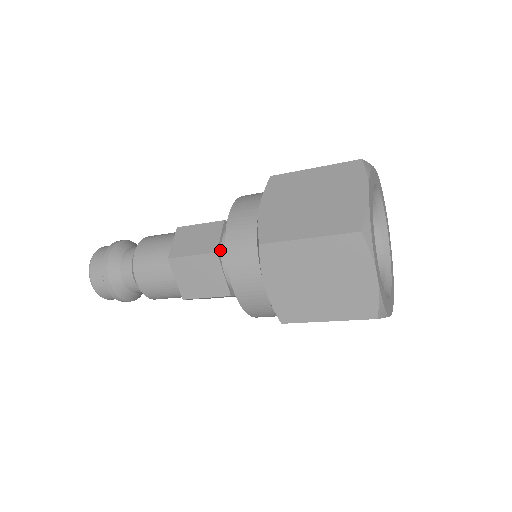
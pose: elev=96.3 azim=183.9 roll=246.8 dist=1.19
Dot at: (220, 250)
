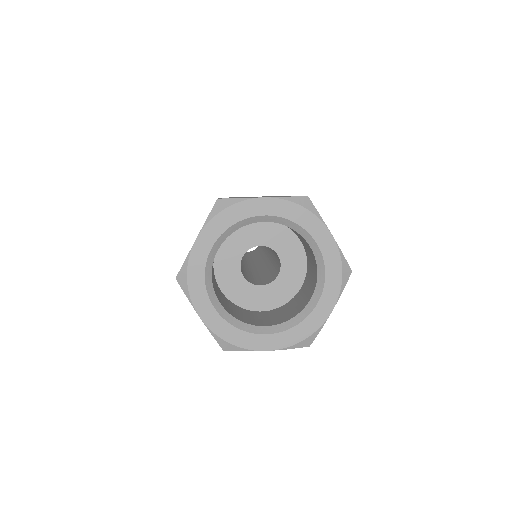
Dot at: occluded
